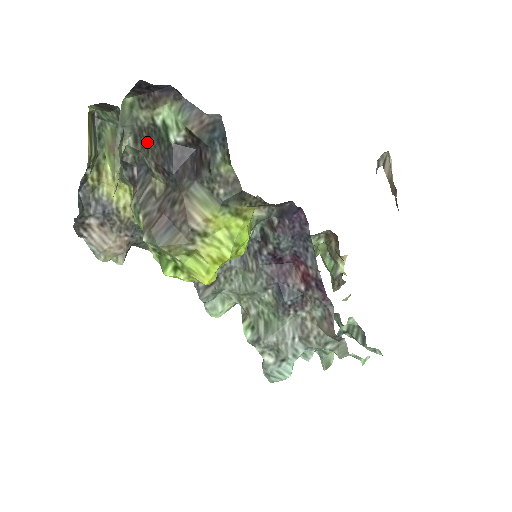
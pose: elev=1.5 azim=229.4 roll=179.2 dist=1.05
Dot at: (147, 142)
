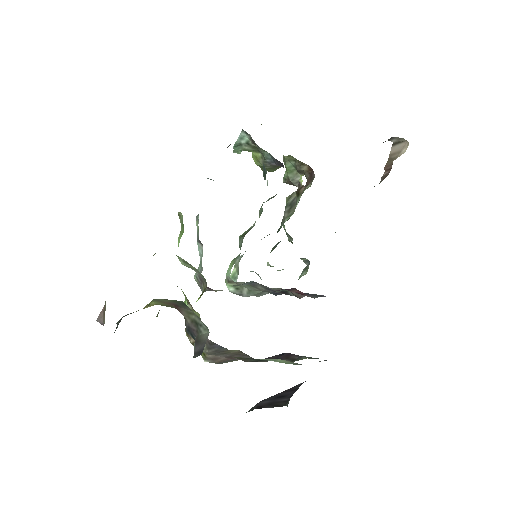
Dot at: (242, 358)
